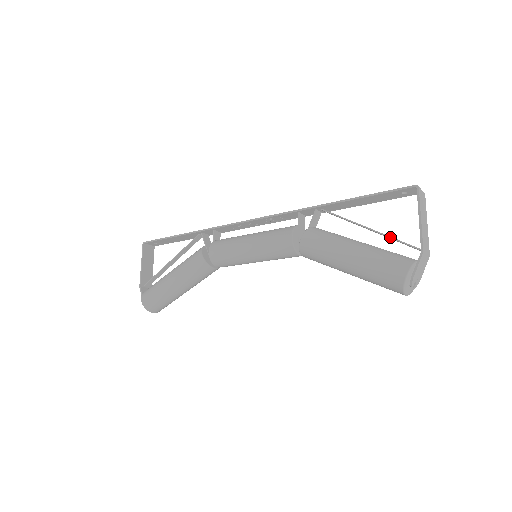
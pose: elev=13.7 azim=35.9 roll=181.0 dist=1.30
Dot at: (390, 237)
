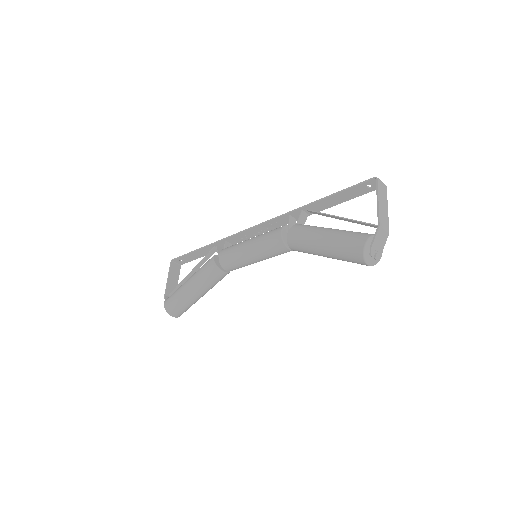
Dot at: (356, 221)
